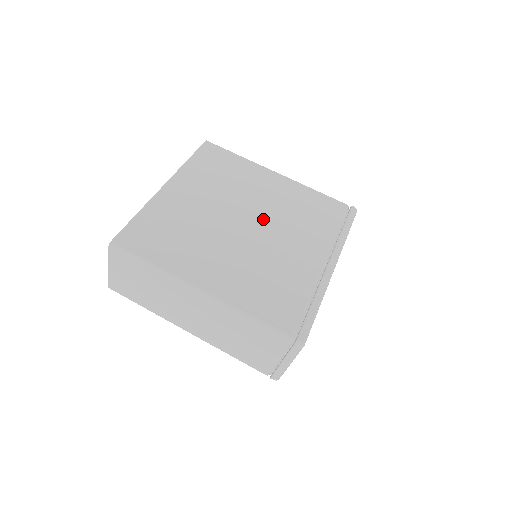
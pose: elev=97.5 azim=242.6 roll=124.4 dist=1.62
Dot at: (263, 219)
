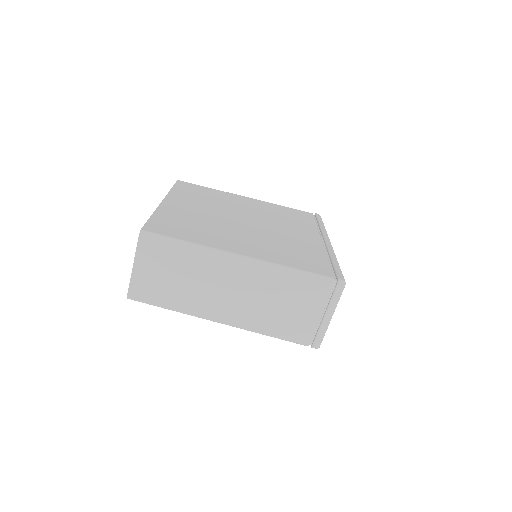
Dot at: (257, 219)
